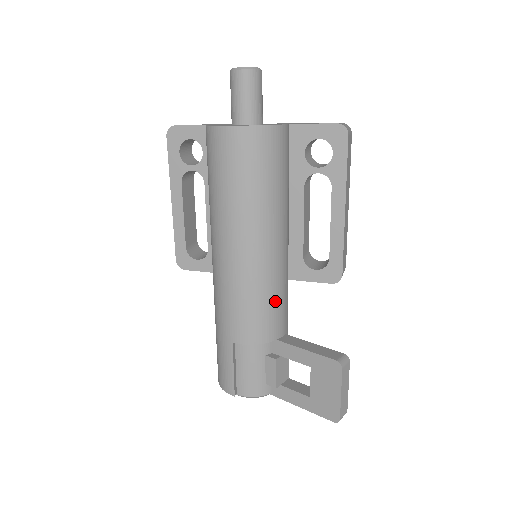
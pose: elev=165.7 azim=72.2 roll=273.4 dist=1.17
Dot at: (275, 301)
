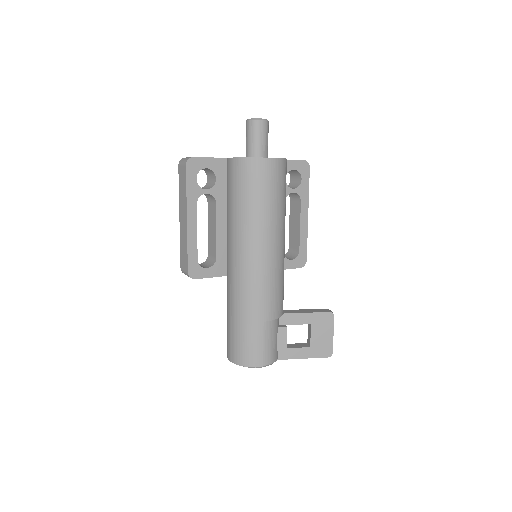
Dot at: occluded
